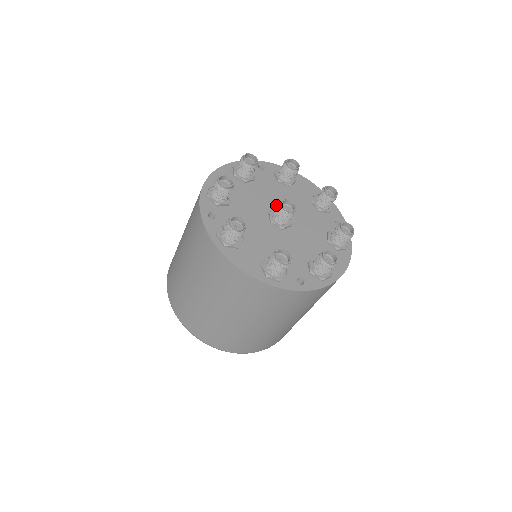
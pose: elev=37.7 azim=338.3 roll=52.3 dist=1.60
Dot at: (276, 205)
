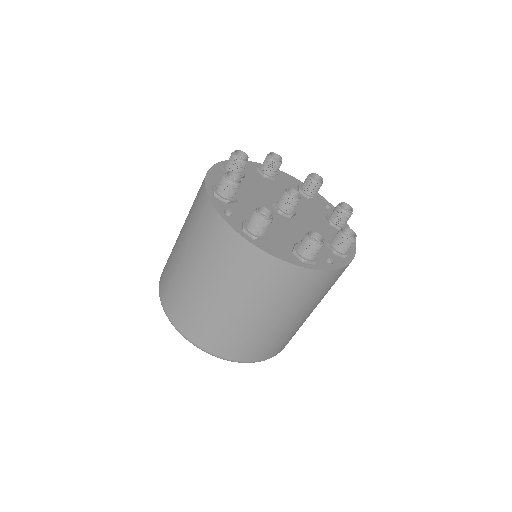
Dot at: (274, 197)
